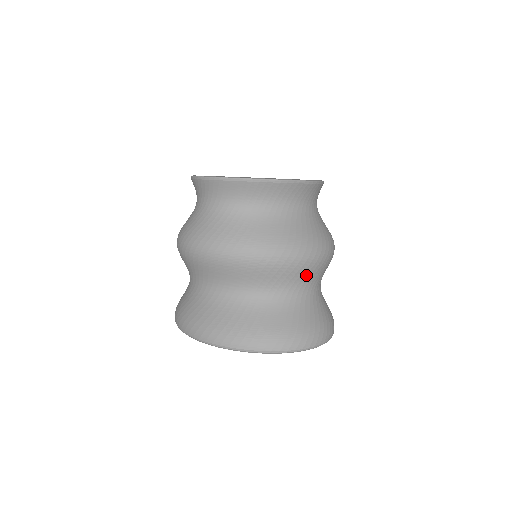
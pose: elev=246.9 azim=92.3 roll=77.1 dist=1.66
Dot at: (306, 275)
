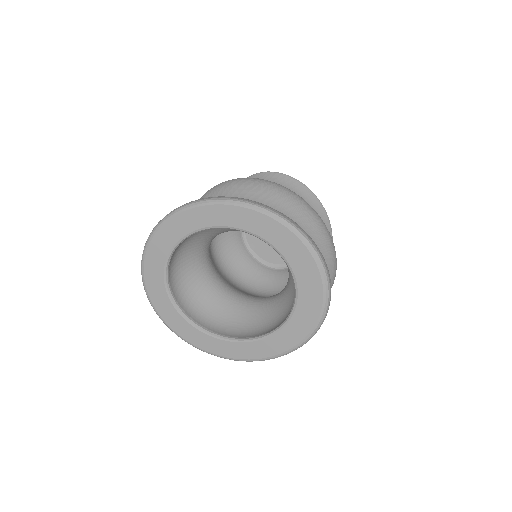
Dot at: (319, 242)
